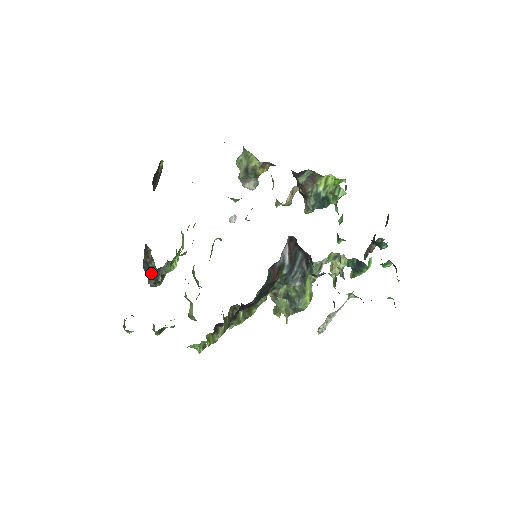
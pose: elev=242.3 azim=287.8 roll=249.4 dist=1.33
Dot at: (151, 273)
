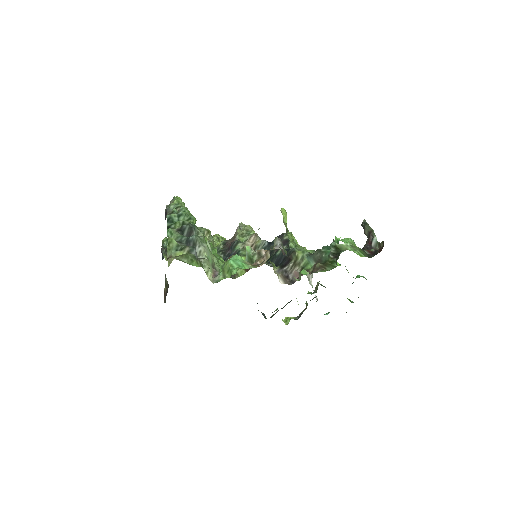
Dot at: occluded
